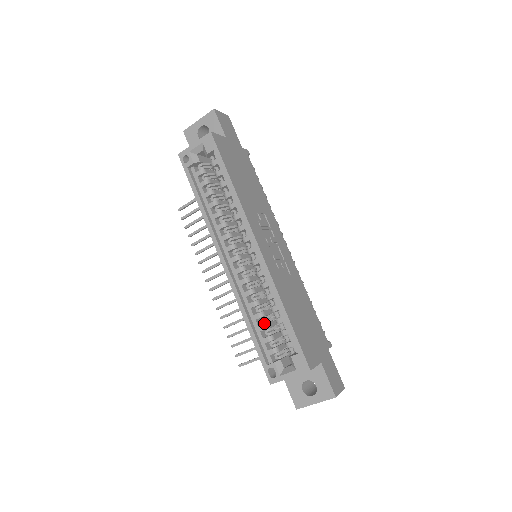
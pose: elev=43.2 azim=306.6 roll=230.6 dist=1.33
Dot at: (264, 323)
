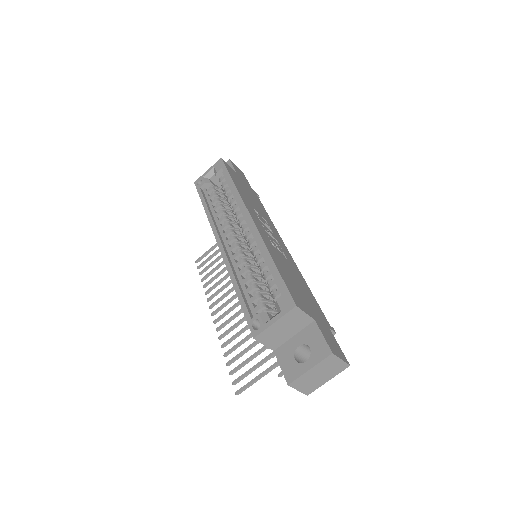
Dot at: (253, 285)
